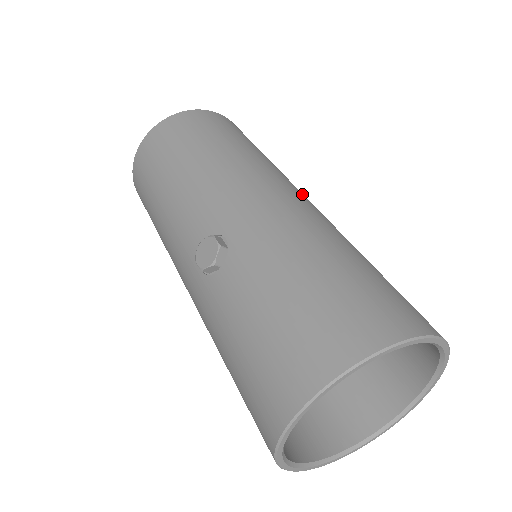
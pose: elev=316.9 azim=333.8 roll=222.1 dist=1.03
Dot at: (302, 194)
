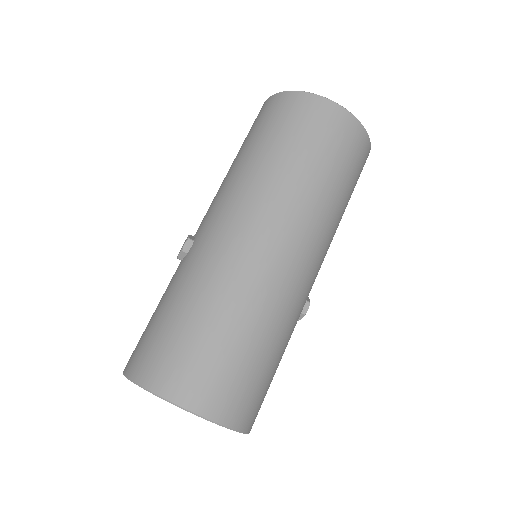
Dot at: (282, 240)
